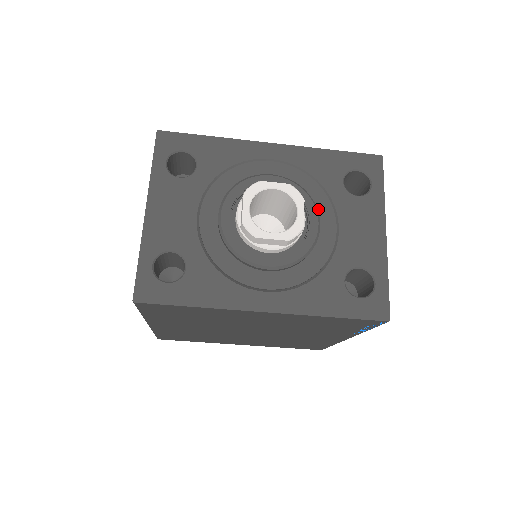
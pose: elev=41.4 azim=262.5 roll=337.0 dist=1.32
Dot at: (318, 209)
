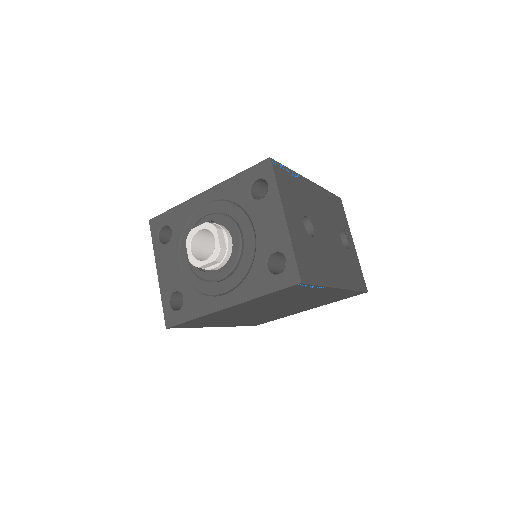
Dot at: (239, 223)
